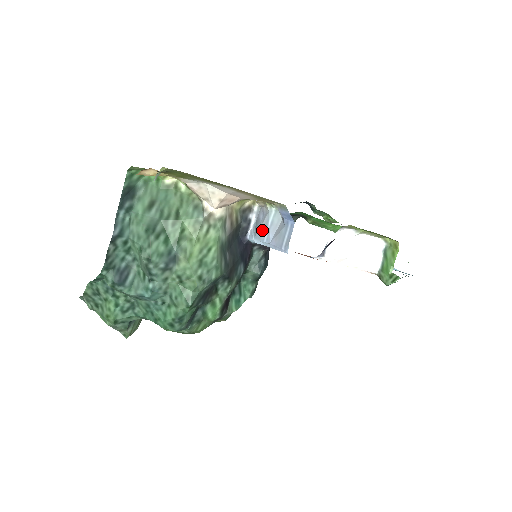
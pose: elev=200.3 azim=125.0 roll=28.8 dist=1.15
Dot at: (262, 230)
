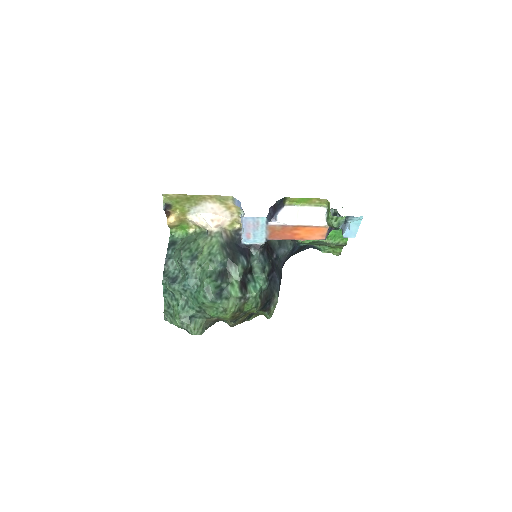
Dot at: occluded
